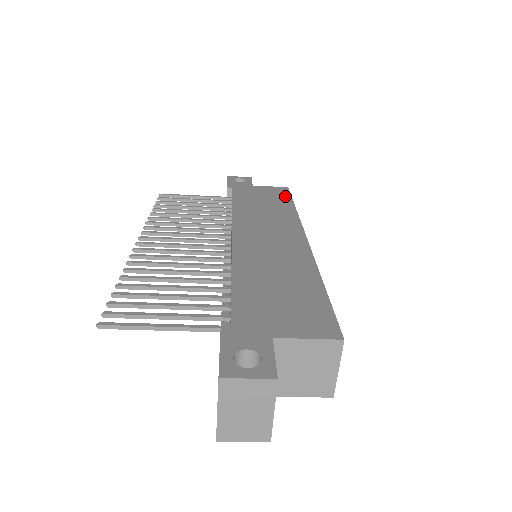
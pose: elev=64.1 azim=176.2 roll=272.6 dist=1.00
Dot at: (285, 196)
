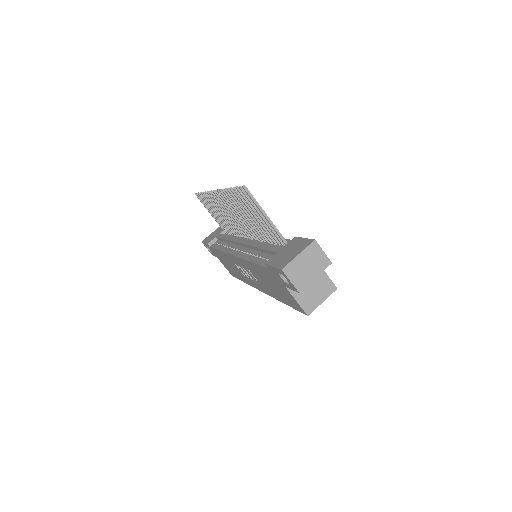
Dot at: occluded
